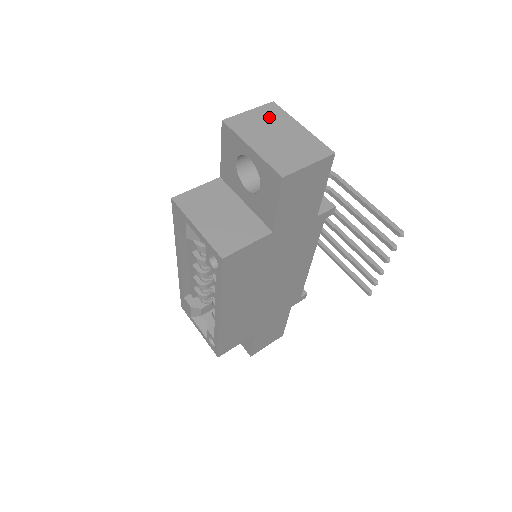
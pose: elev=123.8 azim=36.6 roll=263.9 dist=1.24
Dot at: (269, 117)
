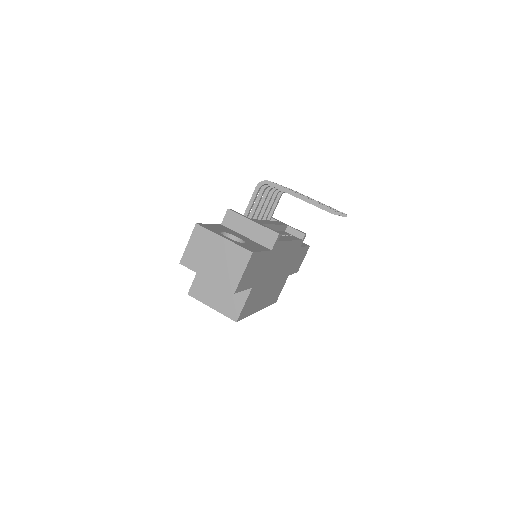
Dot at: (202, 242)
